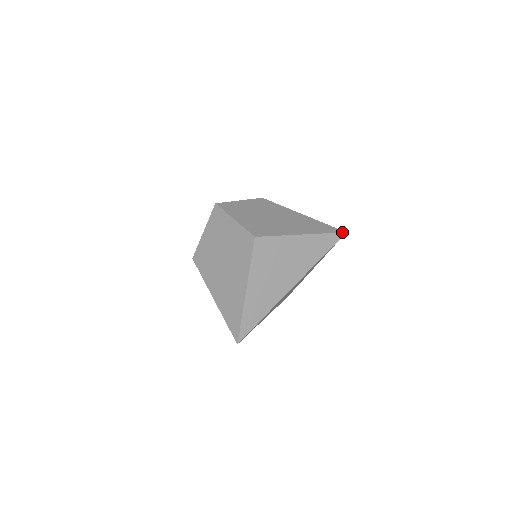
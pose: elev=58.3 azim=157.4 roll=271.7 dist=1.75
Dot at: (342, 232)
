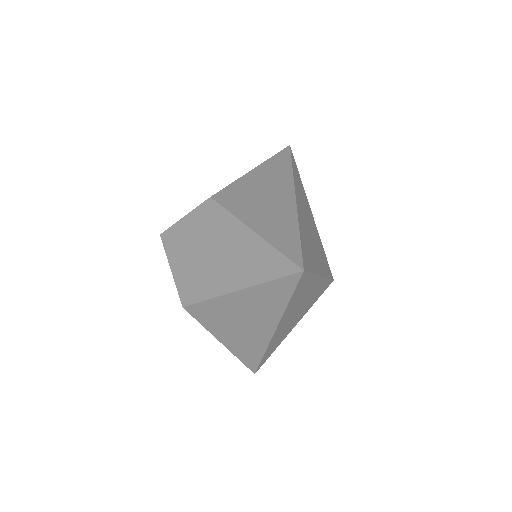
Dot at: (296, 272)
